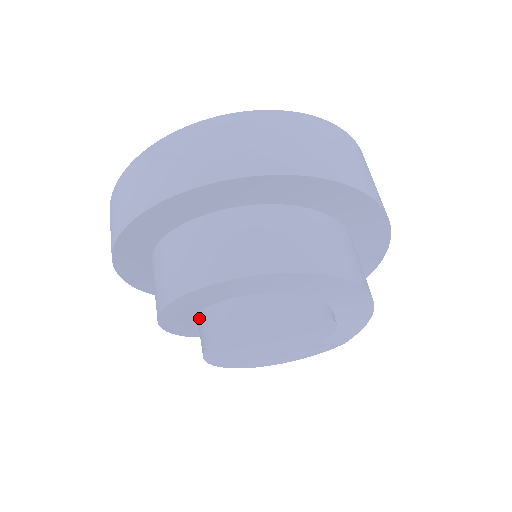
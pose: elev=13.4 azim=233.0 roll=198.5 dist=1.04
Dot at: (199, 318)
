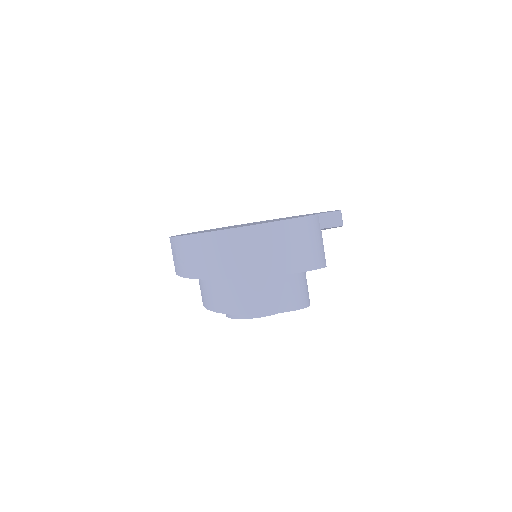
Dot at: occluded
